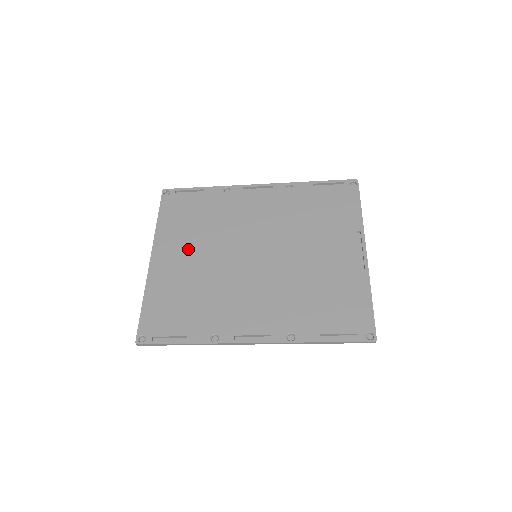
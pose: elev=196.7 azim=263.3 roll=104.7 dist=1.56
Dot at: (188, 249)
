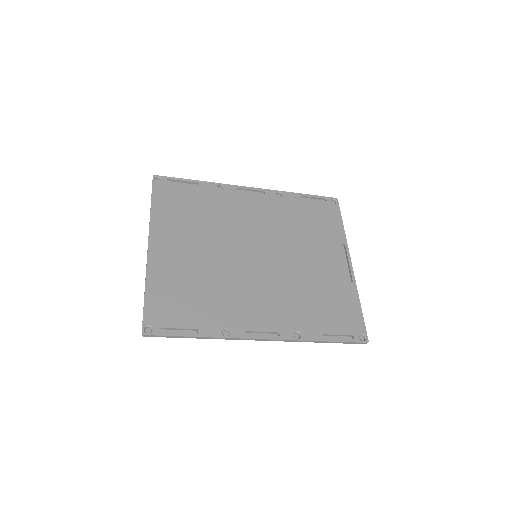
Dot at: (188, 241)
